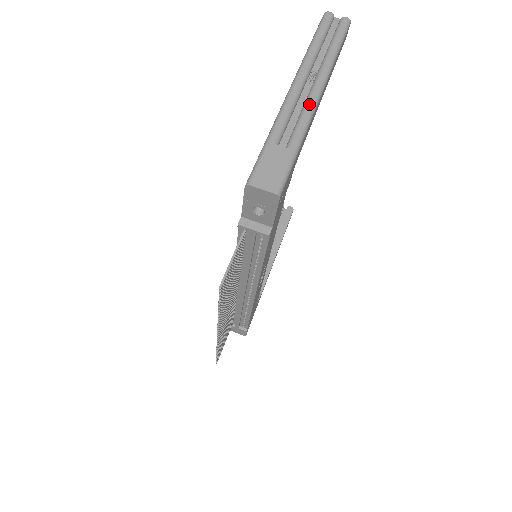
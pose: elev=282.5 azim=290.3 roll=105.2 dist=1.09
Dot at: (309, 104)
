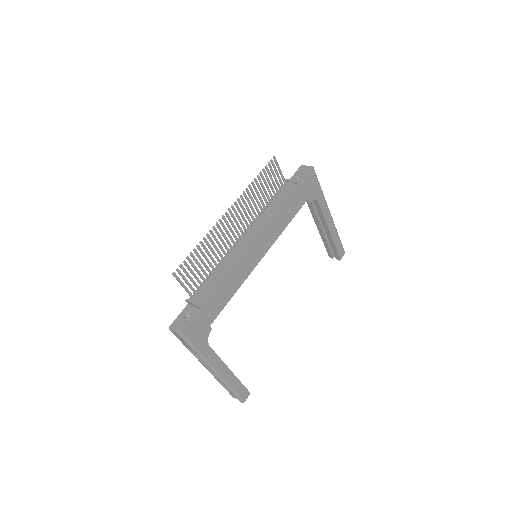
Dot at: occluded
